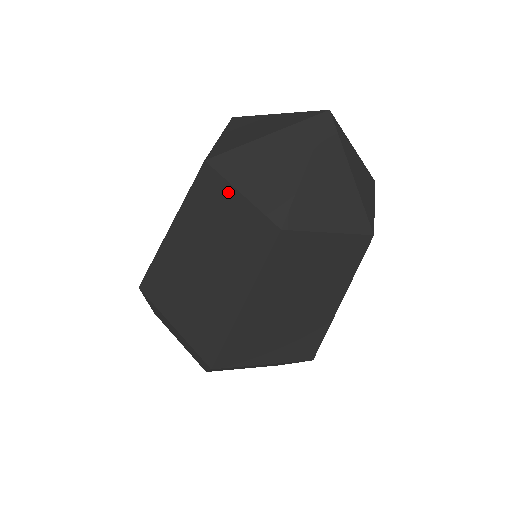
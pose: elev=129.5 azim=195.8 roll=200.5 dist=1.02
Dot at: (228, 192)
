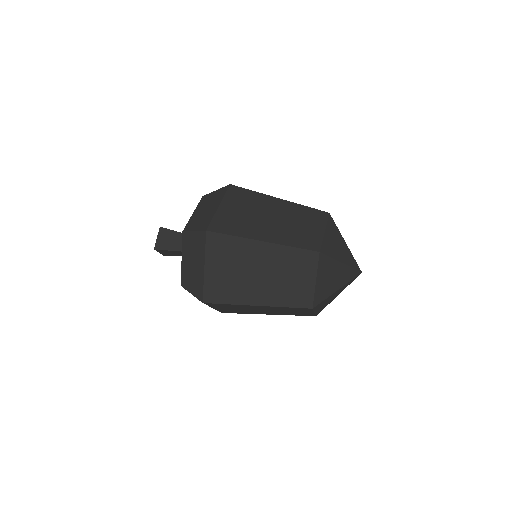
Dot at: (312, 273)
